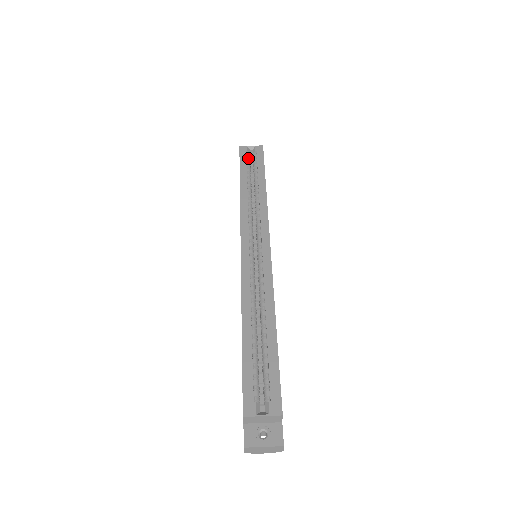
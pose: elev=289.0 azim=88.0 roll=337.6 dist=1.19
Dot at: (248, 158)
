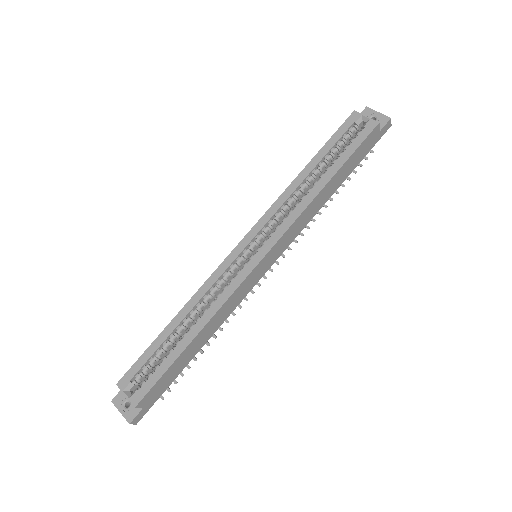
Dot at: (349, 132)
